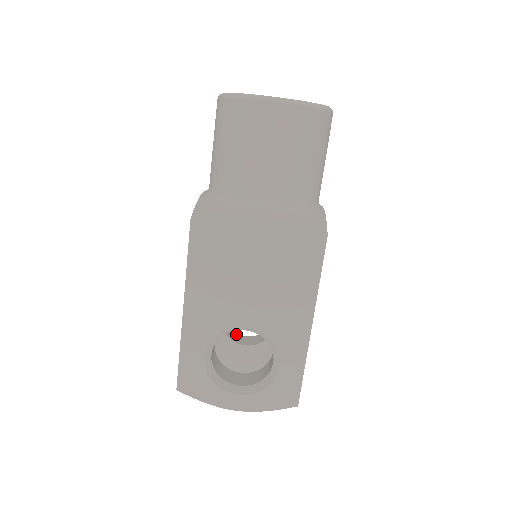
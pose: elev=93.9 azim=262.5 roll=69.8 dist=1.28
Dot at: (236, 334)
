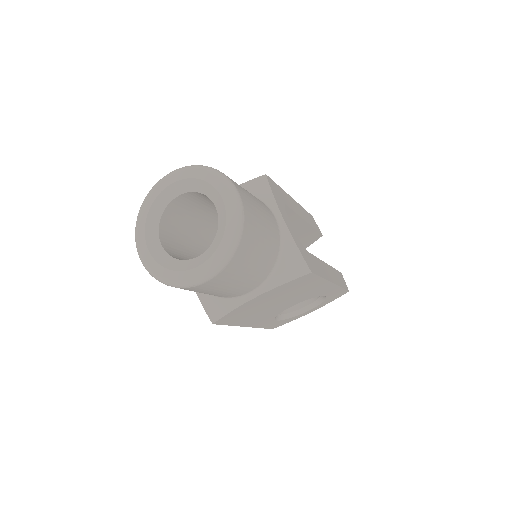
Dot at: occluded
